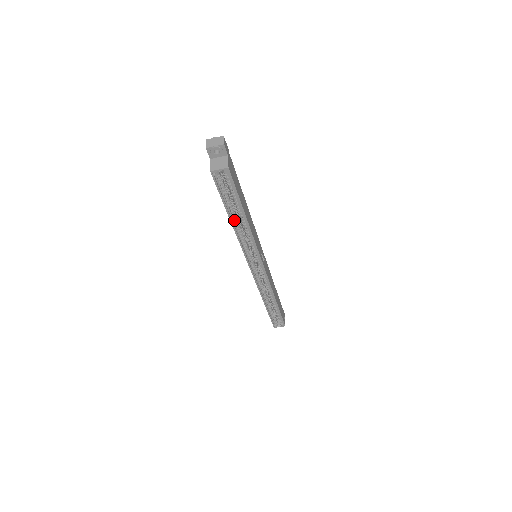
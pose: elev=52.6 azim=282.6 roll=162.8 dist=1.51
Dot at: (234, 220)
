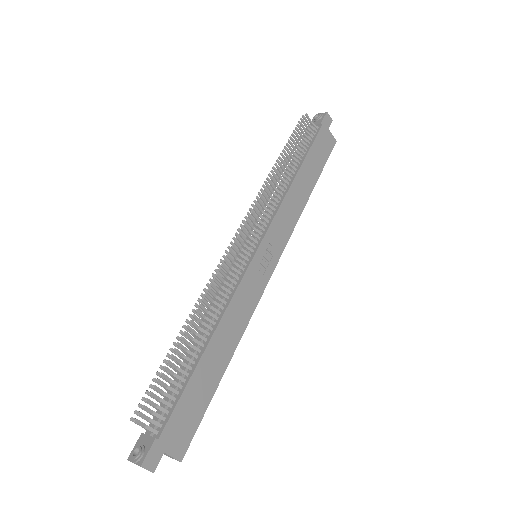
Dot at: occluded
